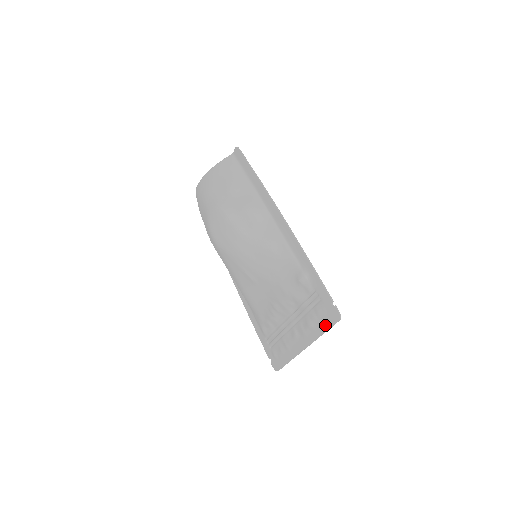
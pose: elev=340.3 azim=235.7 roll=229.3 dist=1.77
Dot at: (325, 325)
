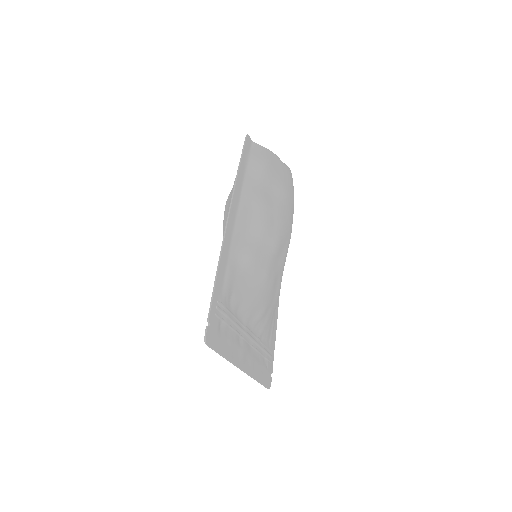
Dot at: (218, 347)
